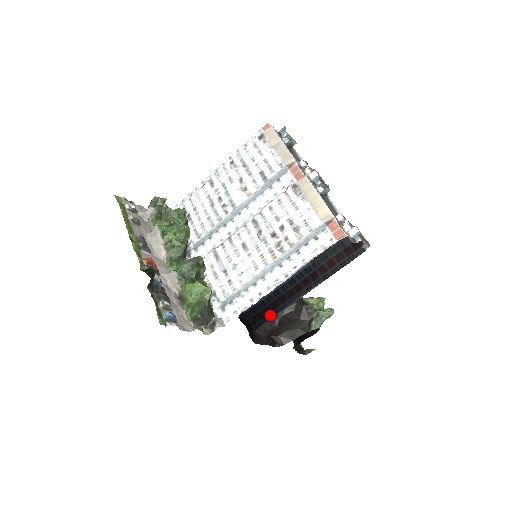
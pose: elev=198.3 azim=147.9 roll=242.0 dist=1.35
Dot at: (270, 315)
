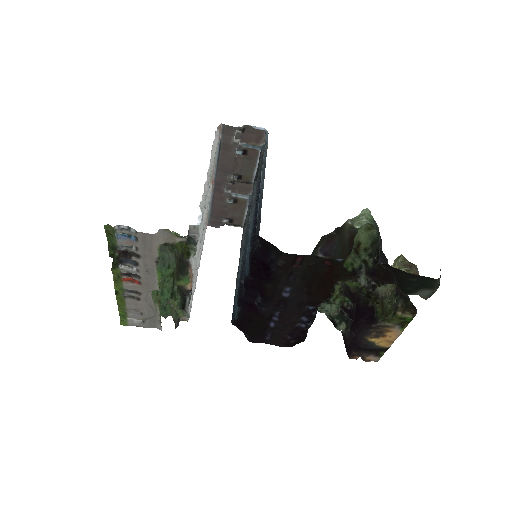
Dot at: (259, 217)
